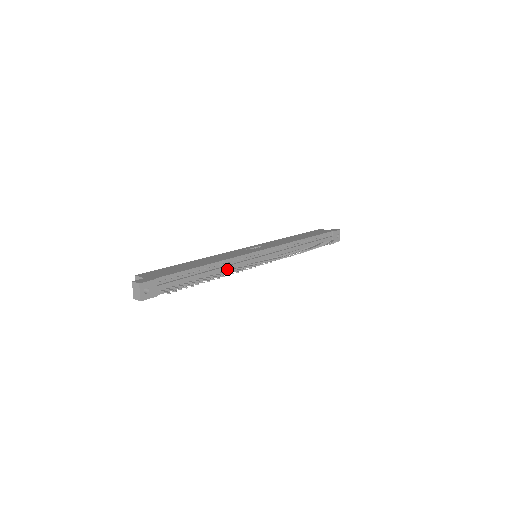
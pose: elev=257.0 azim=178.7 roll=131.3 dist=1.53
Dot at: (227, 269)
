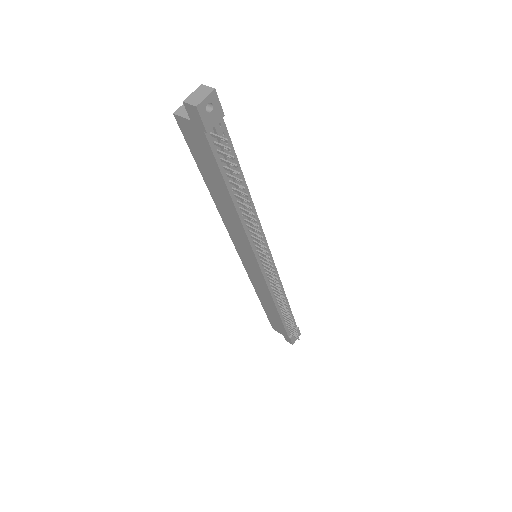
Dot at: (247, 221)
